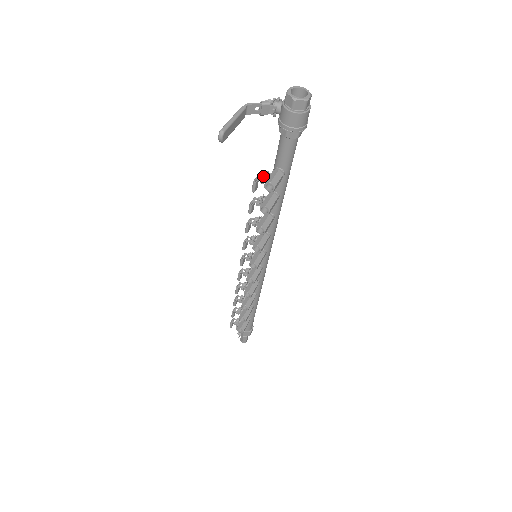
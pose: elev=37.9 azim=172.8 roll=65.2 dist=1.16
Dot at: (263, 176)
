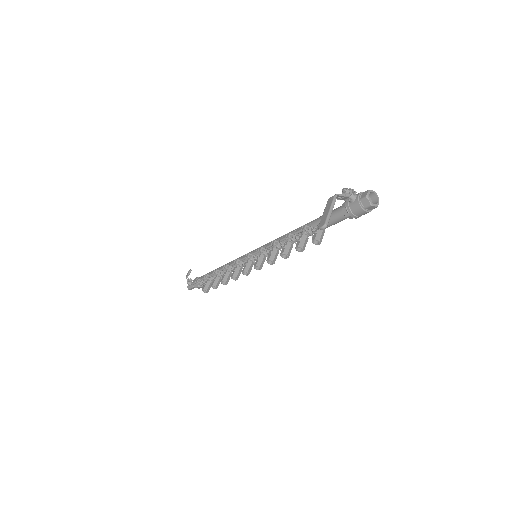
Dot at: (312, 230)
